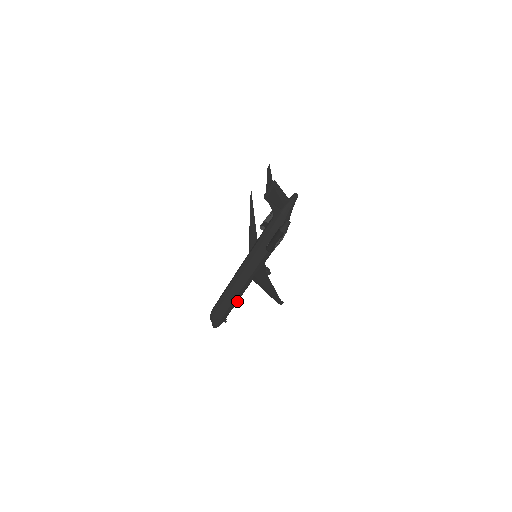
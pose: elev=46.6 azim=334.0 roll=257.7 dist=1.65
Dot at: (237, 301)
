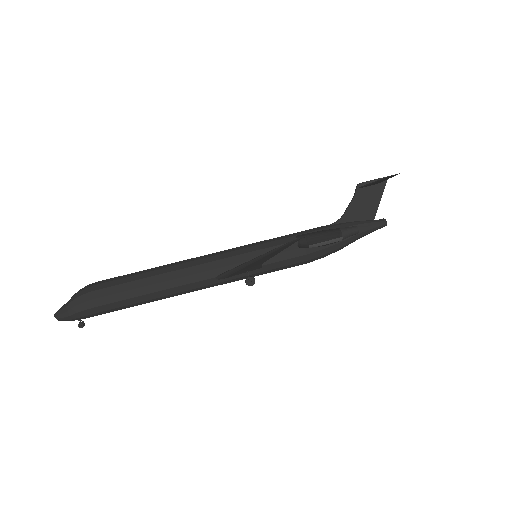
Dot at: (150, 297)
